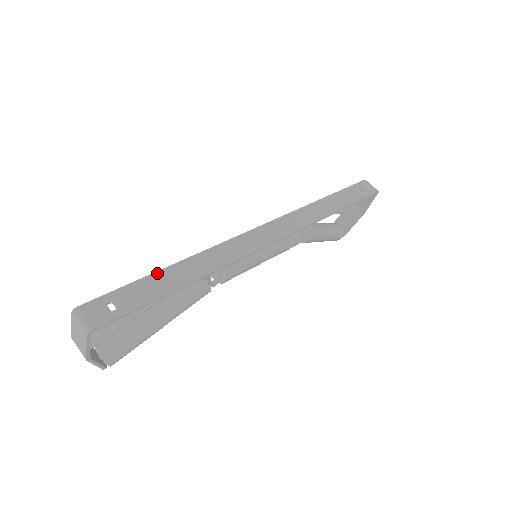
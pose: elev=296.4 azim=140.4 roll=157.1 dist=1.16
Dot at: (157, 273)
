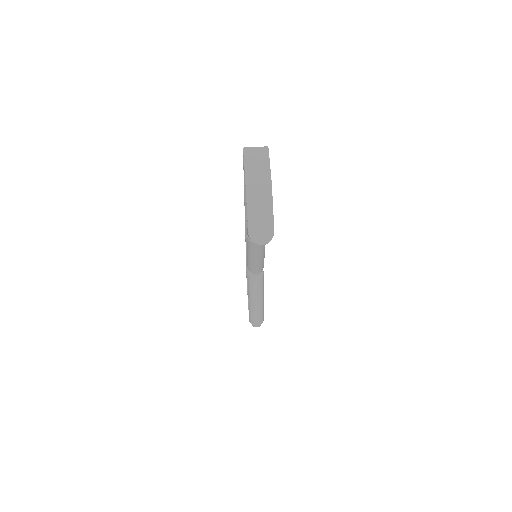
Dot at: (245, 186)
